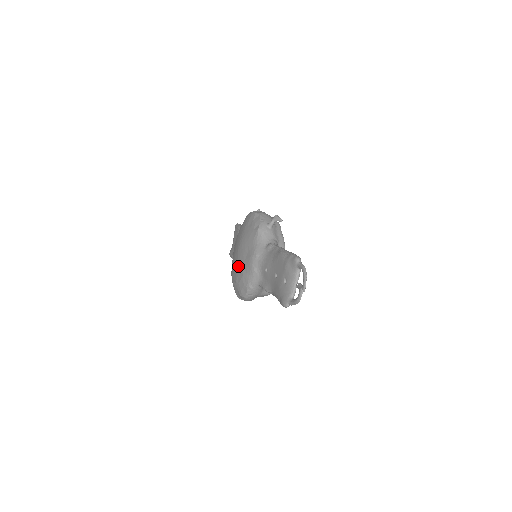
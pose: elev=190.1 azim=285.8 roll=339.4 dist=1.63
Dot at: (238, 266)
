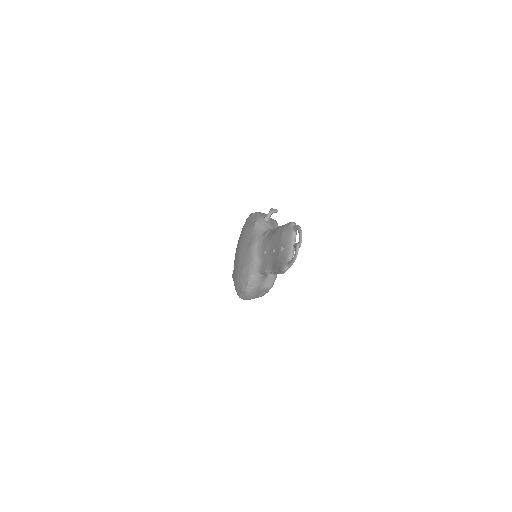
Dot at: (239, 263)
